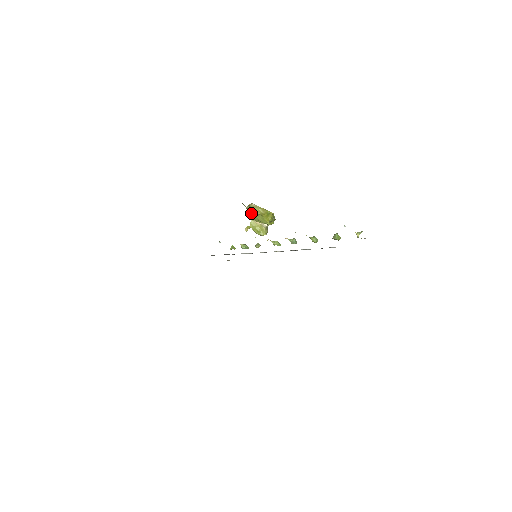
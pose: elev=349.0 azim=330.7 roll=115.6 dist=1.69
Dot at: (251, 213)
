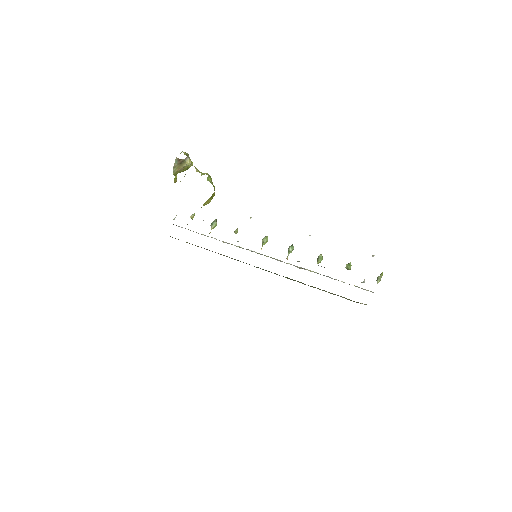
Dot at: occluded
